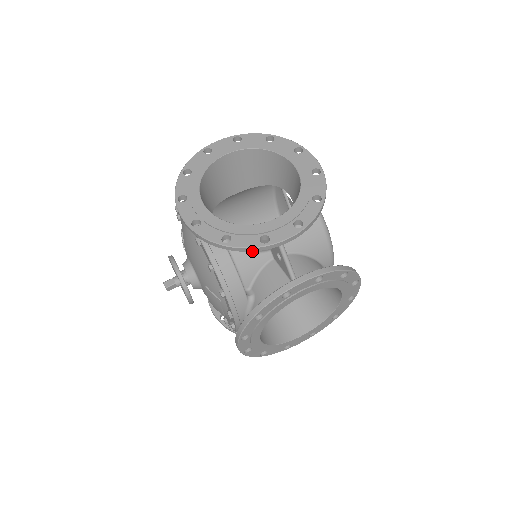
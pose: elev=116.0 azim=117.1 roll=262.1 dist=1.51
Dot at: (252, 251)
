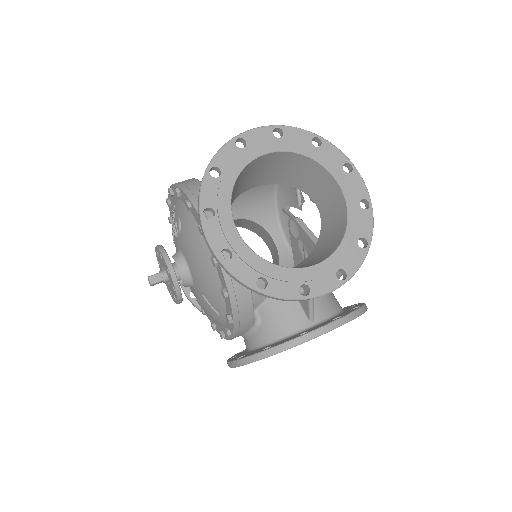
Dot at: (288, 300)
